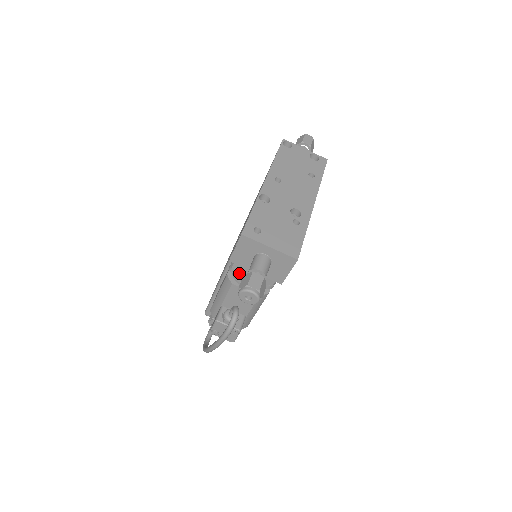
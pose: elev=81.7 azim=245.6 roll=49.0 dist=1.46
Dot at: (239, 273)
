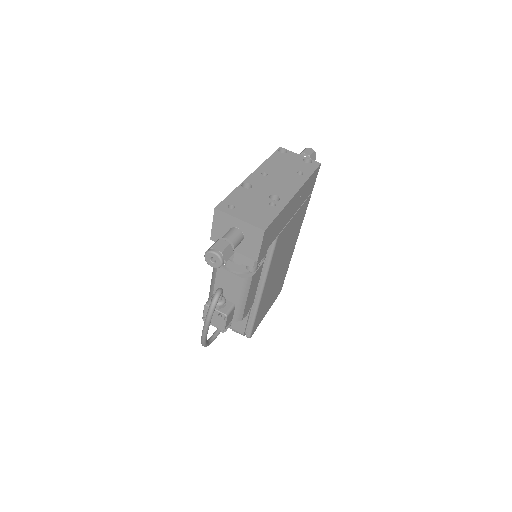
Dot at: (237, 269)
